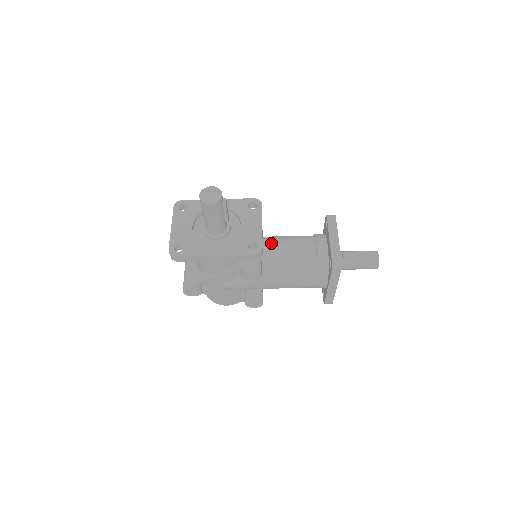
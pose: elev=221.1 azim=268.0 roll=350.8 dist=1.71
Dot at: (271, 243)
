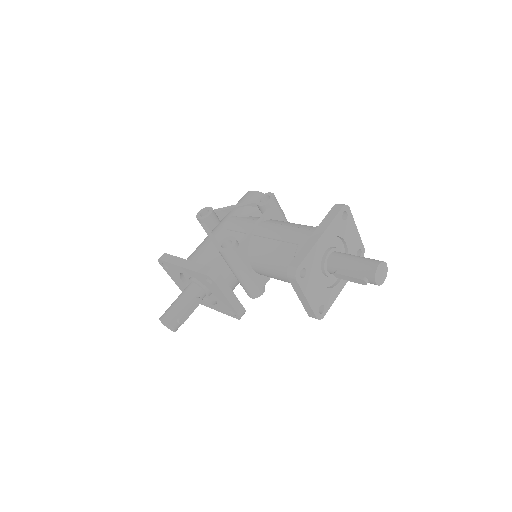
Dot at: (257, 265)
